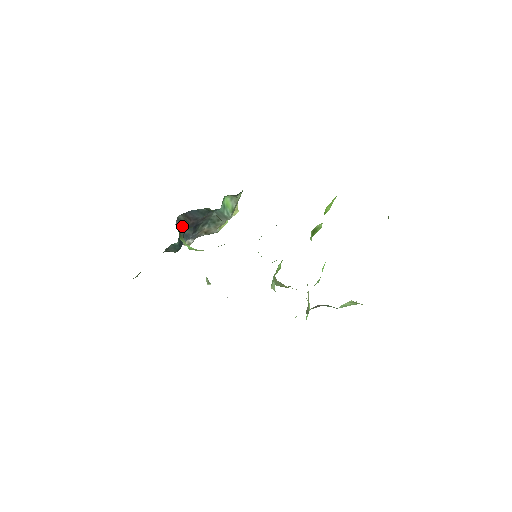
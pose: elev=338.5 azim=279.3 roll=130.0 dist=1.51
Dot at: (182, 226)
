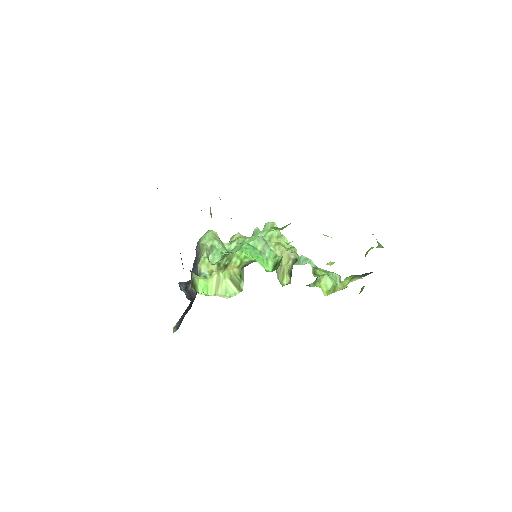
Dot at: (191, 276)
